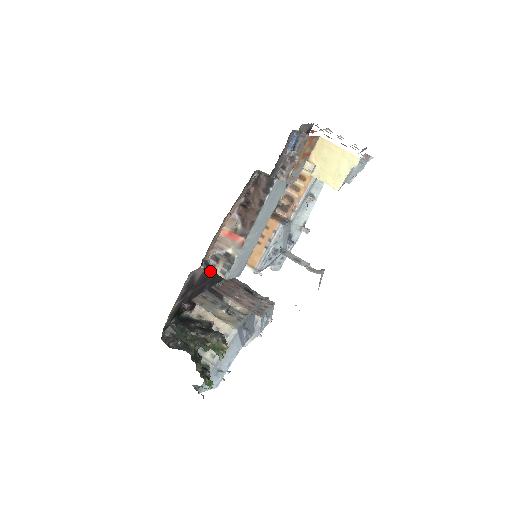
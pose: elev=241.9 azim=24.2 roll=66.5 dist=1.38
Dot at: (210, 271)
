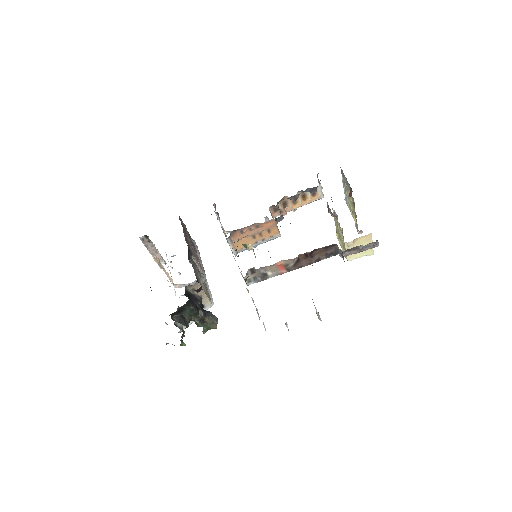
Dot at: occluded
